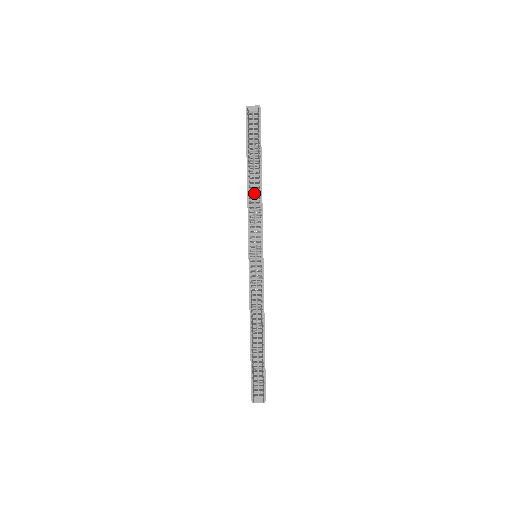
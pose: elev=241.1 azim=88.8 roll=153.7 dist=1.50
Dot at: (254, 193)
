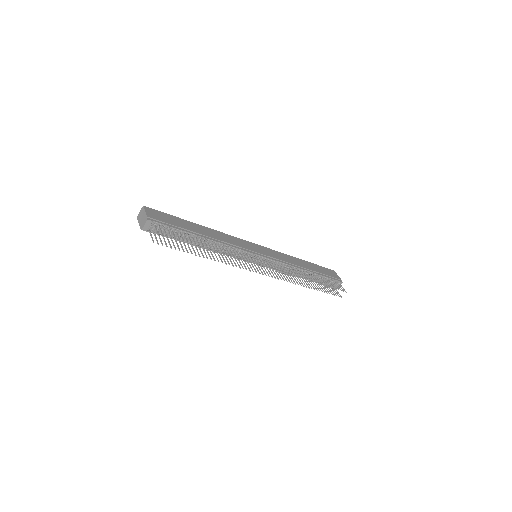
Dot at: (215, 247)
